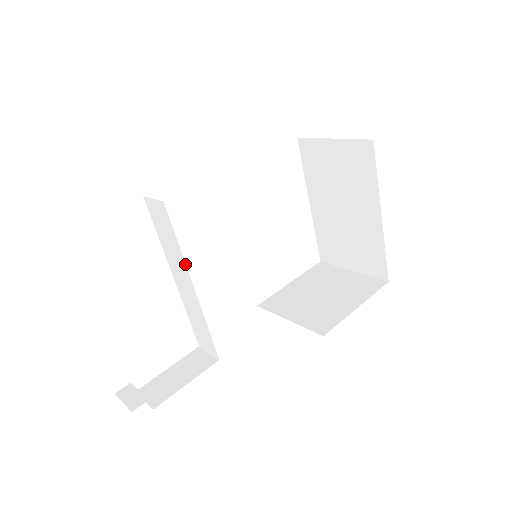
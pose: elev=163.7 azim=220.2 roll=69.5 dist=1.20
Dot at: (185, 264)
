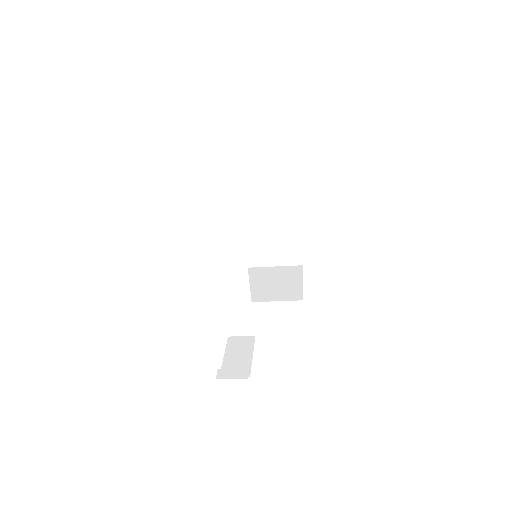
Dot at: (246, 261)
